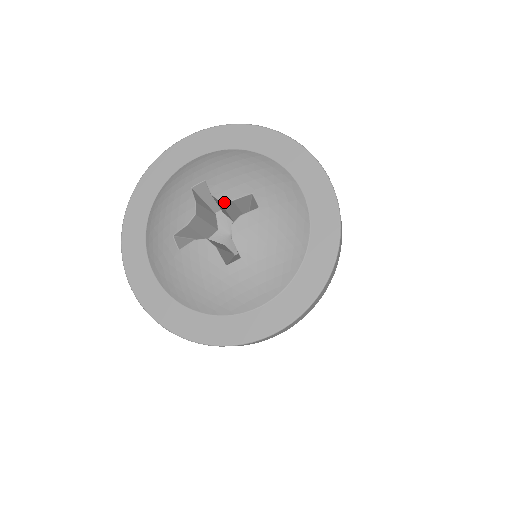
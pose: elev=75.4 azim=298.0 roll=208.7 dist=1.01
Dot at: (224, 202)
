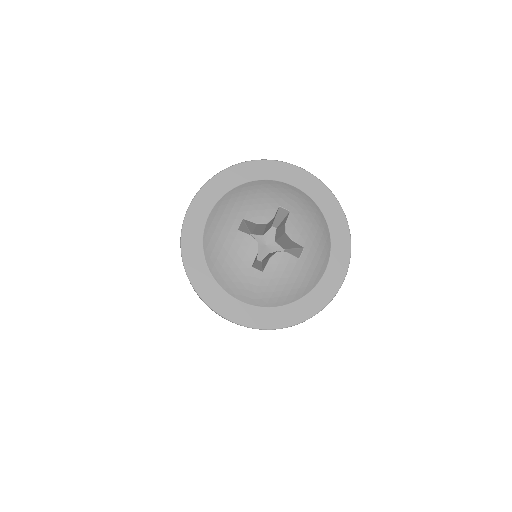
Dot at: (268, 223)
